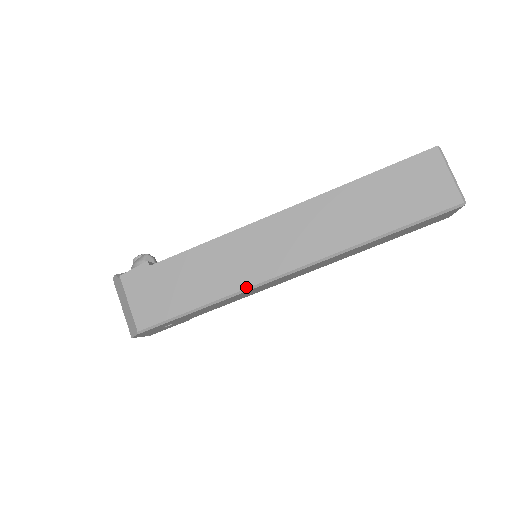
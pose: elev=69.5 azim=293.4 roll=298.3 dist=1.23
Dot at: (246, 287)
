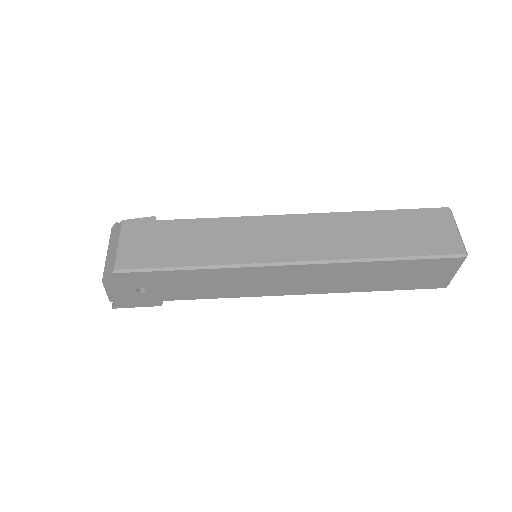
Dot at: (241, 263)
